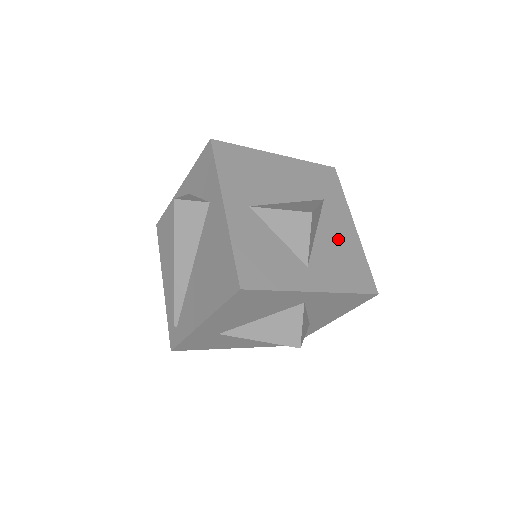
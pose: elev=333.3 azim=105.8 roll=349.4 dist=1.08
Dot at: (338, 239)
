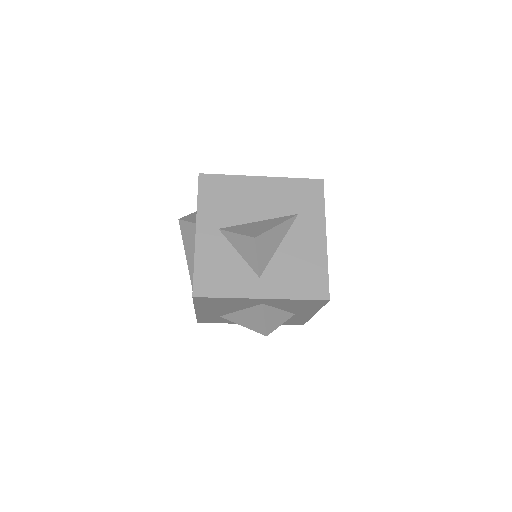
Dot at: (301, 251)
